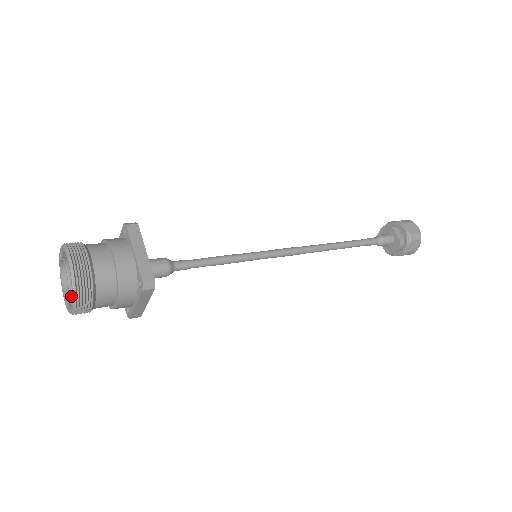
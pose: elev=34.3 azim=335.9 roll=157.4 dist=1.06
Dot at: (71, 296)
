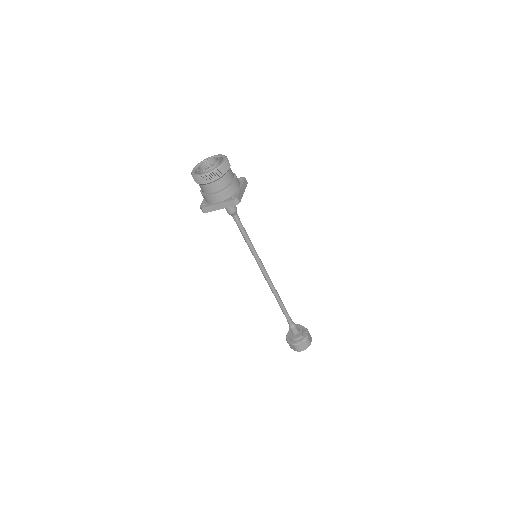
Dot at: (208, 170)
